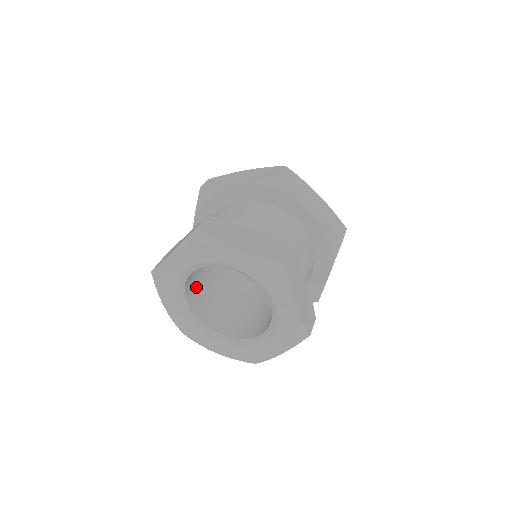
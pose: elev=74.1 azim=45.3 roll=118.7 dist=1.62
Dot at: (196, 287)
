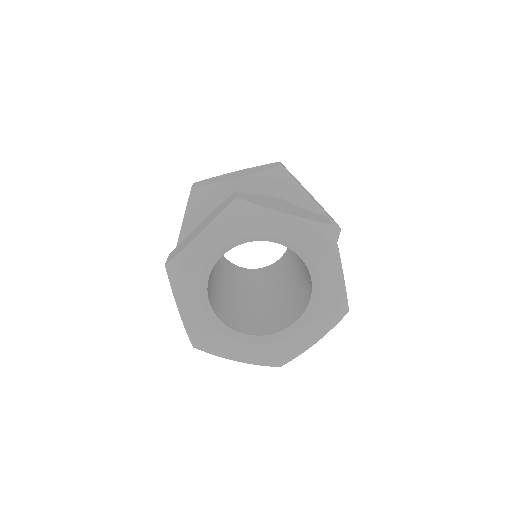
Dot at: (239, 320)
